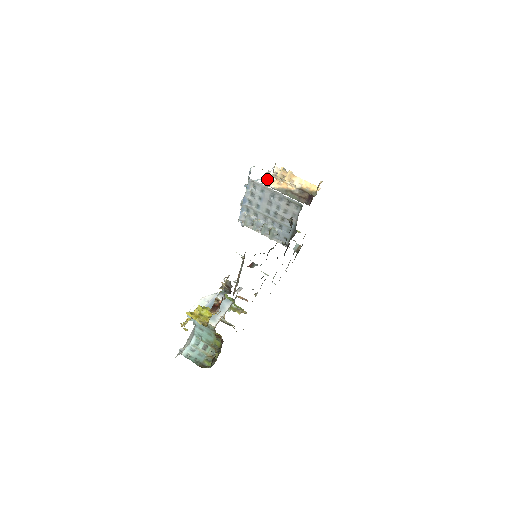
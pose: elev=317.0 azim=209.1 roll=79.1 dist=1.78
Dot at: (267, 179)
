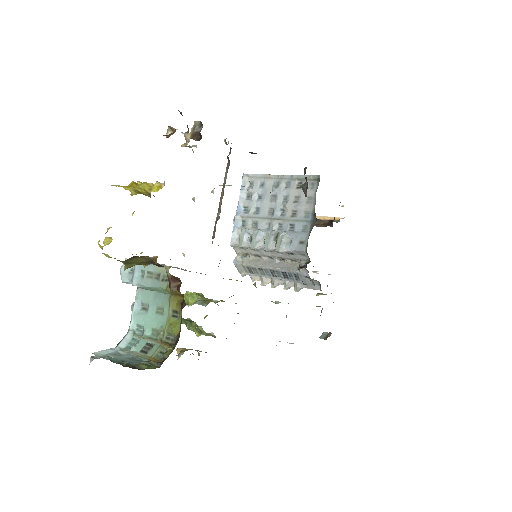
Dot at: occluded
